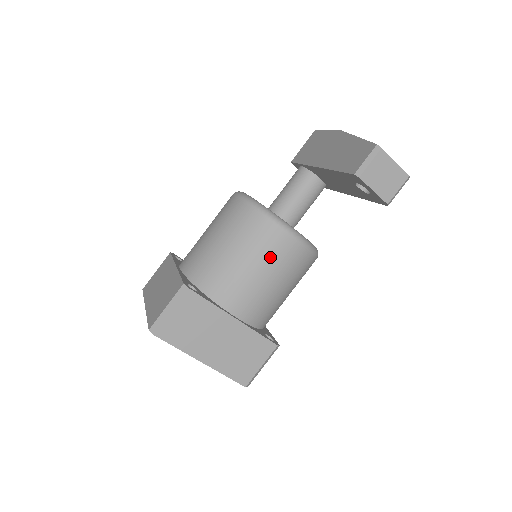
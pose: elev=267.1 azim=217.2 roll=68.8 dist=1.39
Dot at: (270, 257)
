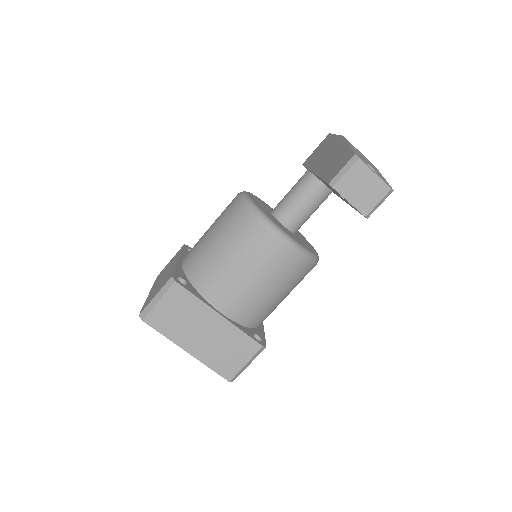
Dot at: (258, 259)
